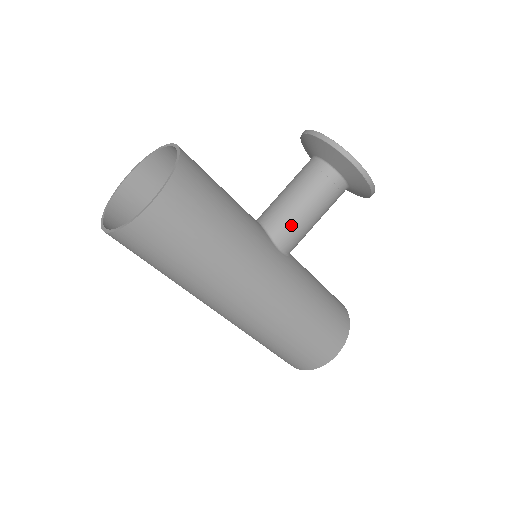
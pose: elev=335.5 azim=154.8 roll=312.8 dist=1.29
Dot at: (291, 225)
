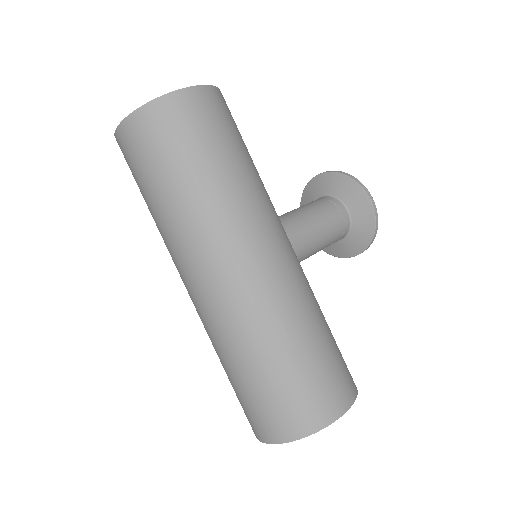
Dot at: (301, 224)
